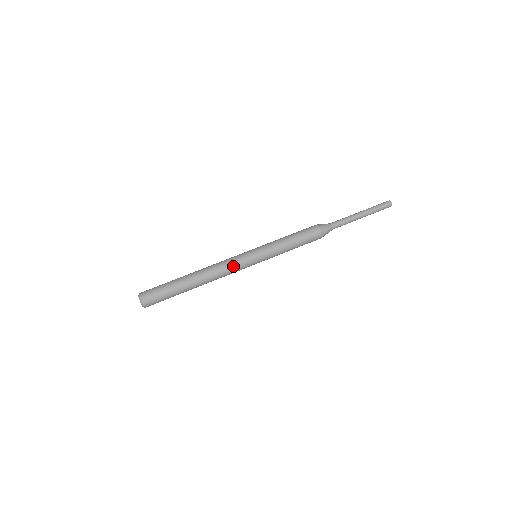
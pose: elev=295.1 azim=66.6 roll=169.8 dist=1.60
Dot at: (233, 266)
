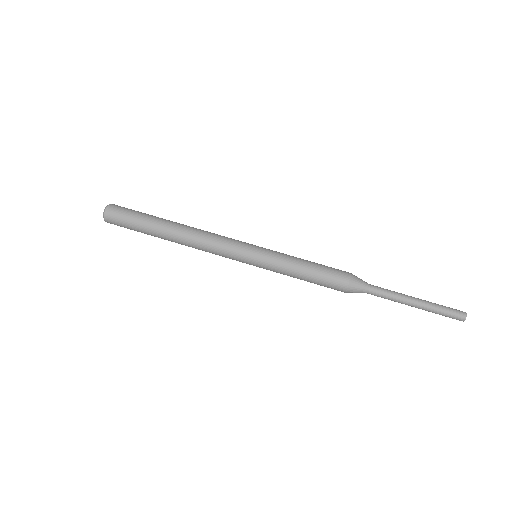
Dot at: (220, 253)
